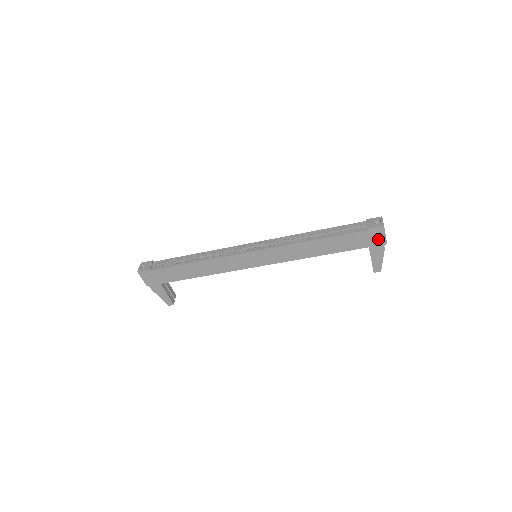
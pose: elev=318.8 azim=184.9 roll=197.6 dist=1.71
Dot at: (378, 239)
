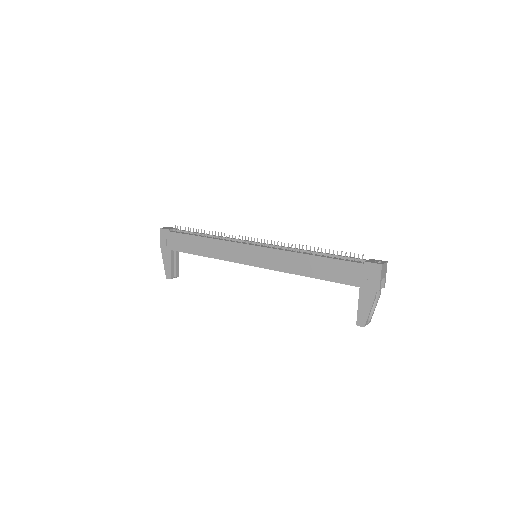
Dot at: (372, 280)
